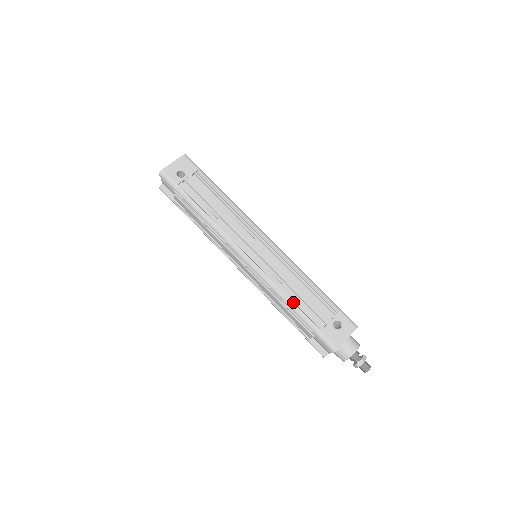
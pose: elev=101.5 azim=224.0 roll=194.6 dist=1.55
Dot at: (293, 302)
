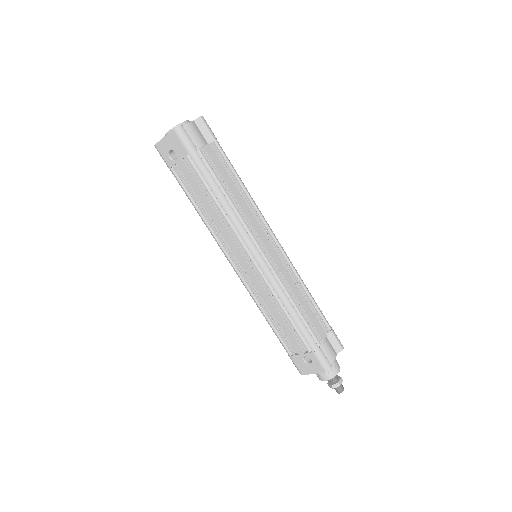
Dot at: (270, 323)
